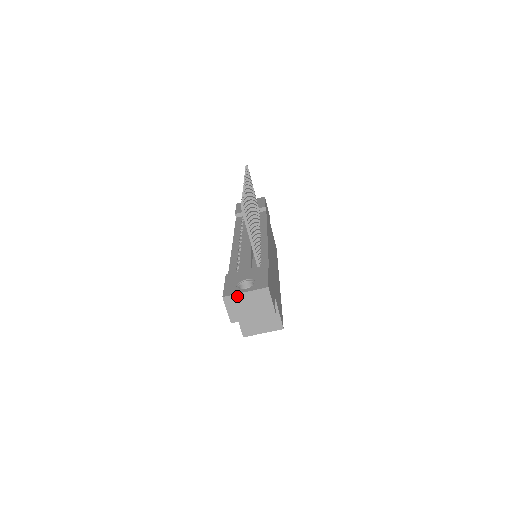
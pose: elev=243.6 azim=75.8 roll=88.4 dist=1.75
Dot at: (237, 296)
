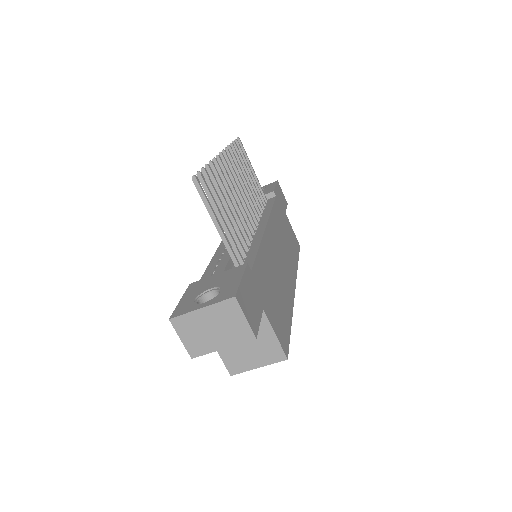
Dot at: (190, 316)
